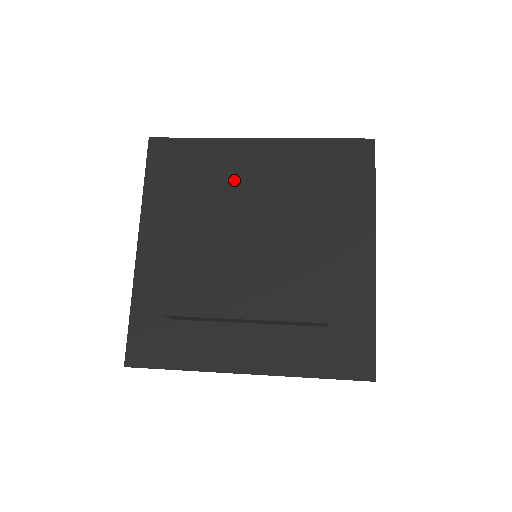
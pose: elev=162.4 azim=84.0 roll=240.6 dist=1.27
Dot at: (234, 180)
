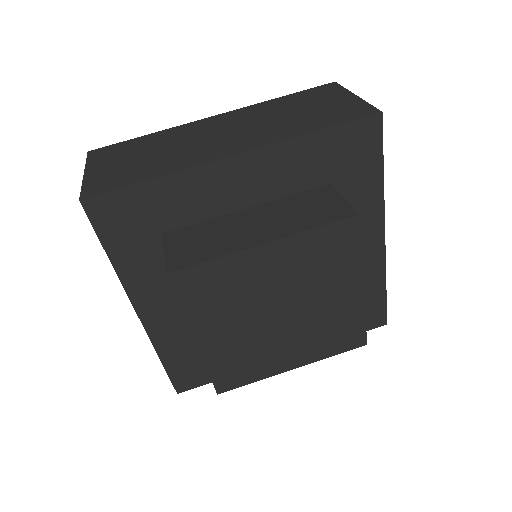
Dot at: (251, 272)
